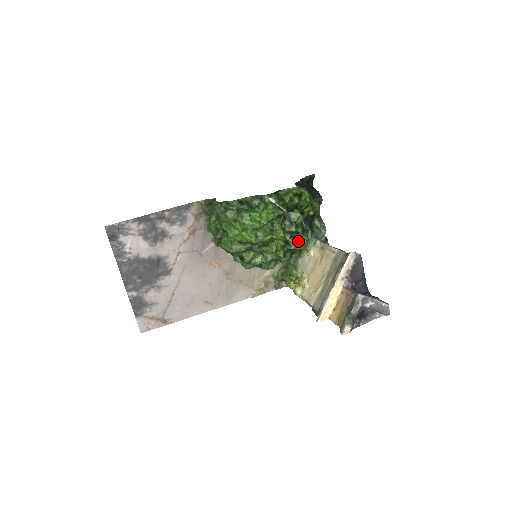
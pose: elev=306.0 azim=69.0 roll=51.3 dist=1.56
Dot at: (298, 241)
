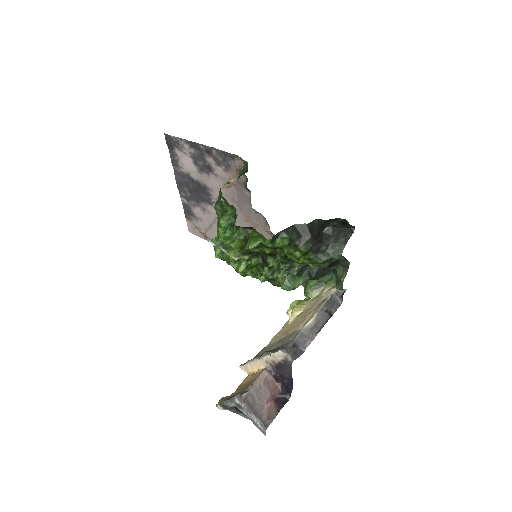
Dot at: (287, 279)
